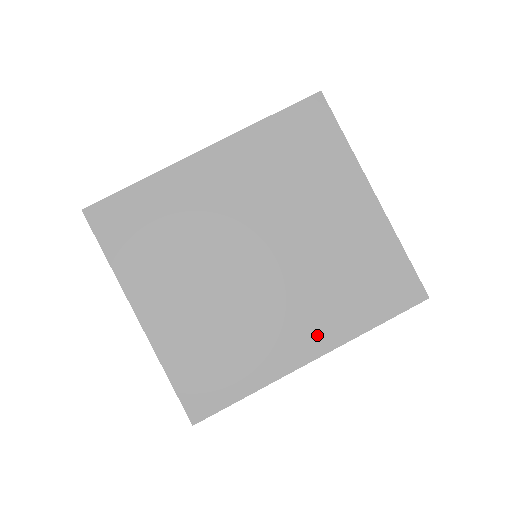
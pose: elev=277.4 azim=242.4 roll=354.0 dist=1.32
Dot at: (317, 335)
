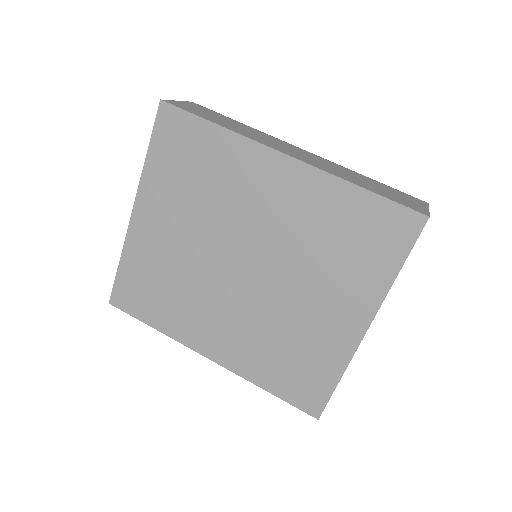
Dot at: (226, 351)
